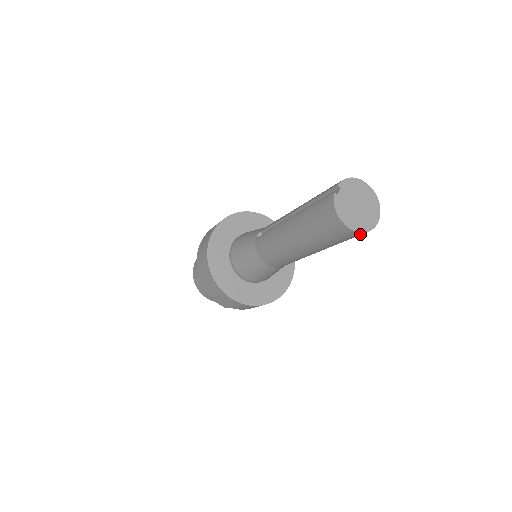
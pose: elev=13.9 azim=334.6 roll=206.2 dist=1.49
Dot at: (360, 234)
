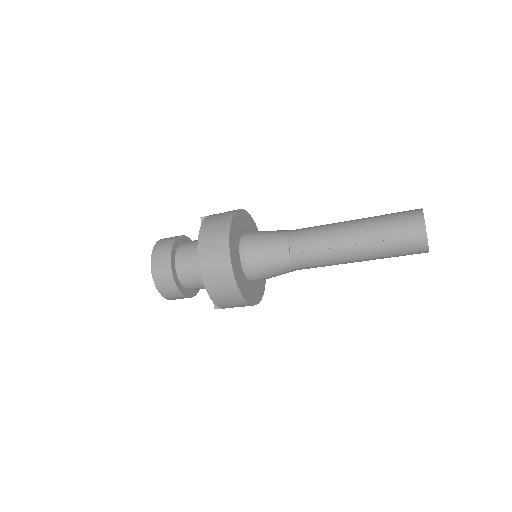
Dot at: occluded
